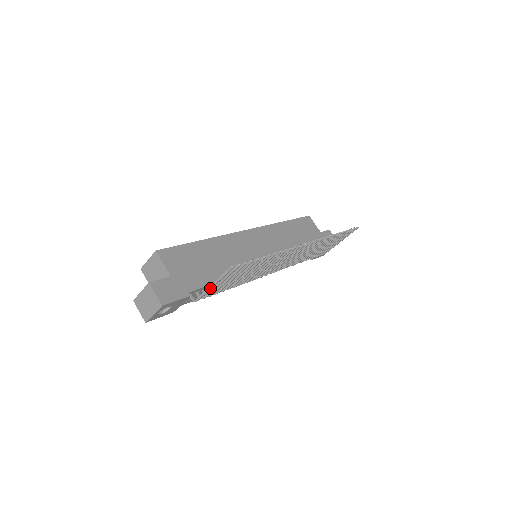
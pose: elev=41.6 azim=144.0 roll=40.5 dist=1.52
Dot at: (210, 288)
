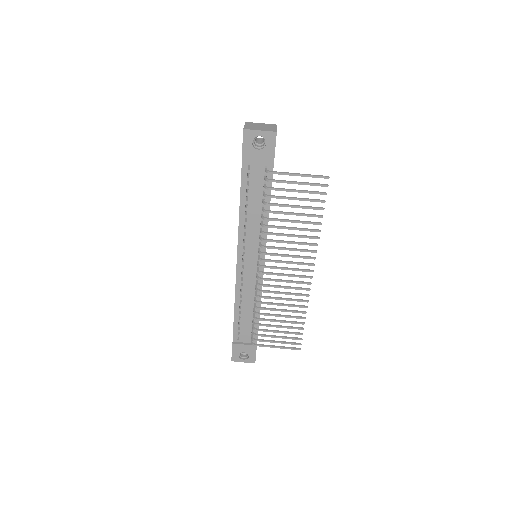
Dot at: (294, 173)
